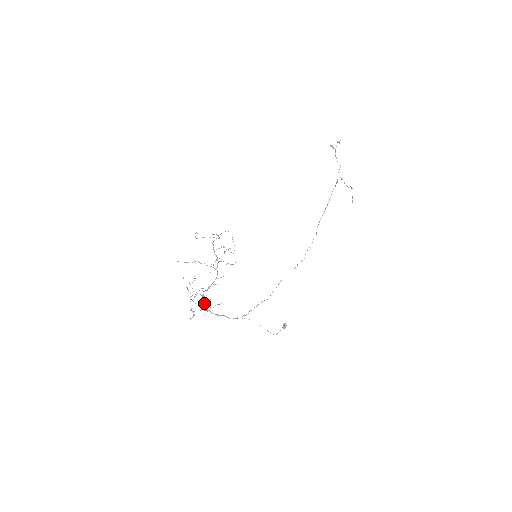
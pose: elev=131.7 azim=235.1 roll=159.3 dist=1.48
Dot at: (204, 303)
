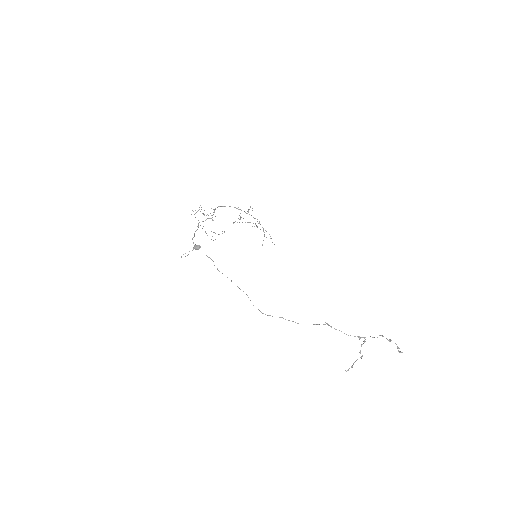
Dot at: (207, 218)
